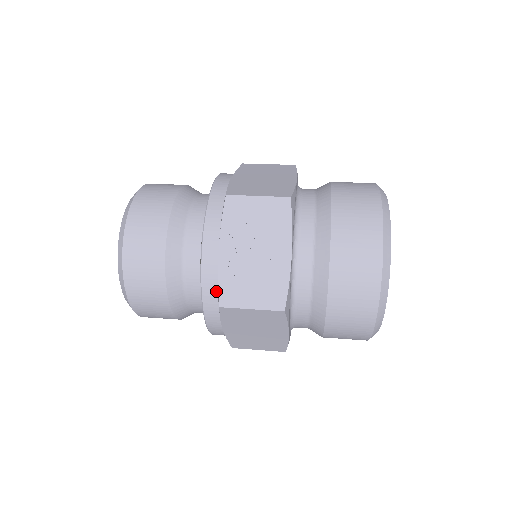
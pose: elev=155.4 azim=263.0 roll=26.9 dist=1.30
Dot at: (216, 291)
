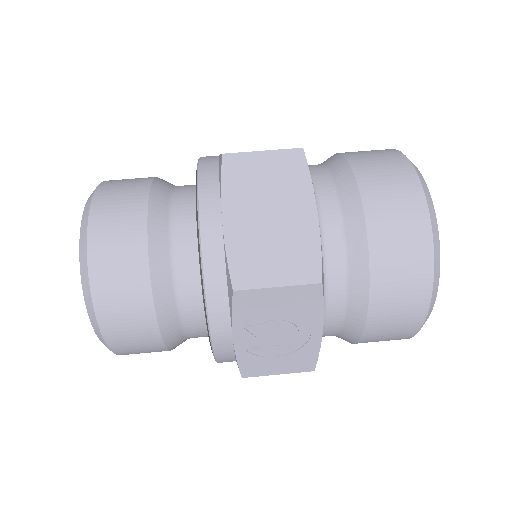
Dot at: (233, 360)
